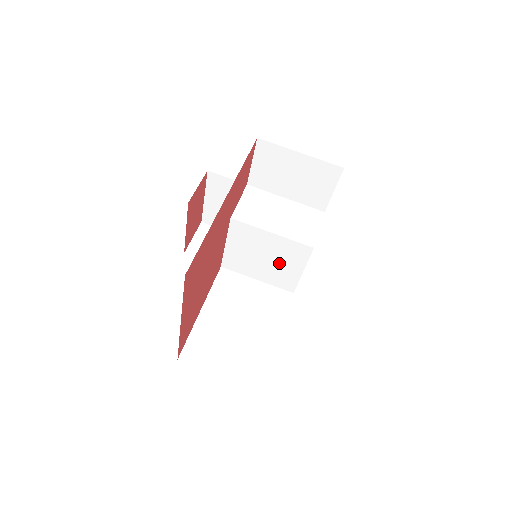
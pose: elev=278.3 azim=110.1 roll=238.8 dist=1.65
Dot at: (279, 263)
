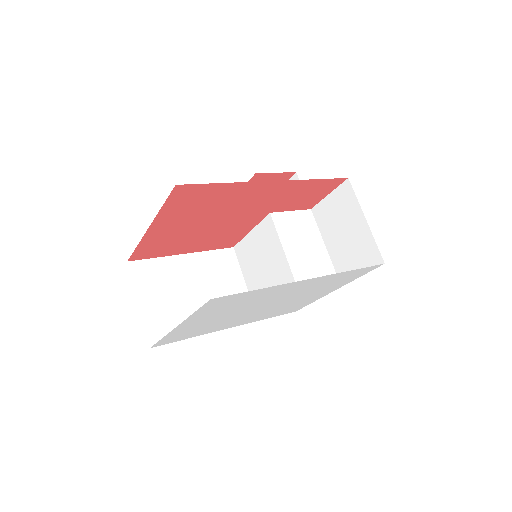
Dot at: (269, 284)
